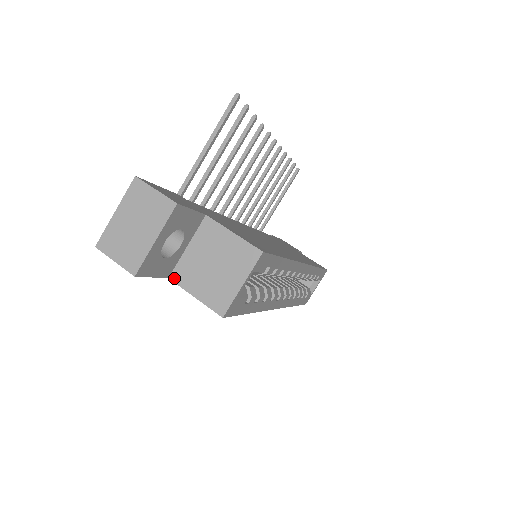
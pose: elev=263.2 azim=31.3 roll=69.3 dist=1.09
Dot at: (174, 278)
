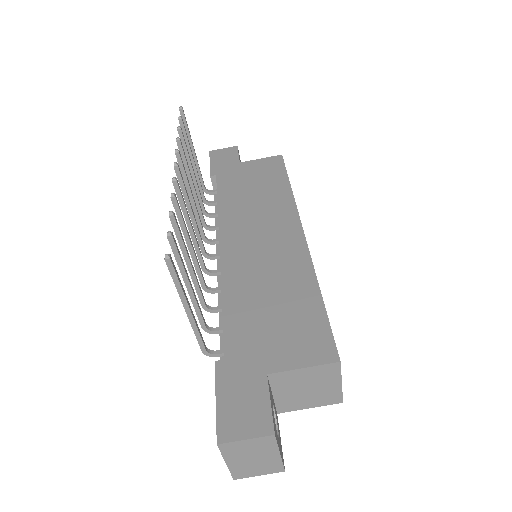
Dot at: (282, 411)
